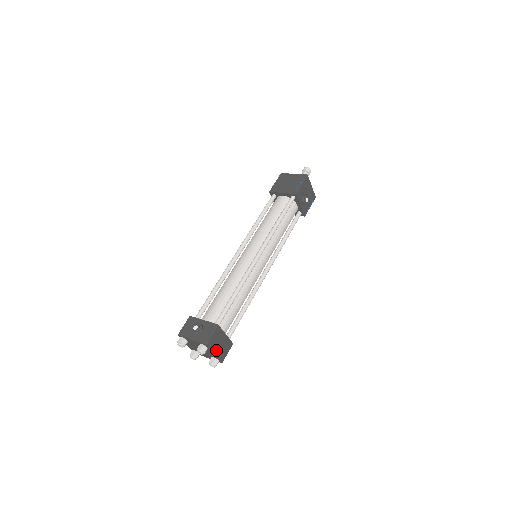
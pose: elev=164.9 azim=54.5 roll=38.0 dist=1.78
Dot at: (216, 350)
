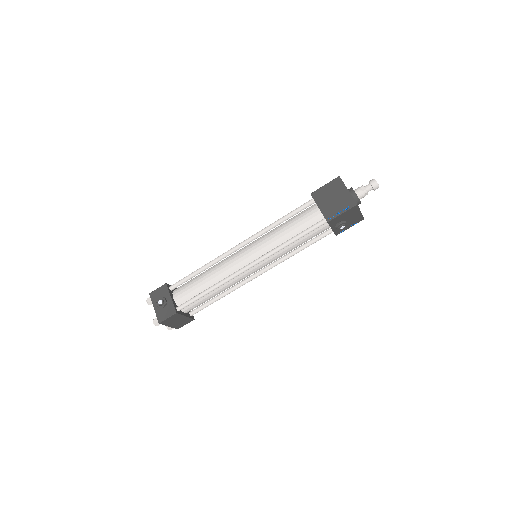
Dot at: (172, 324)
